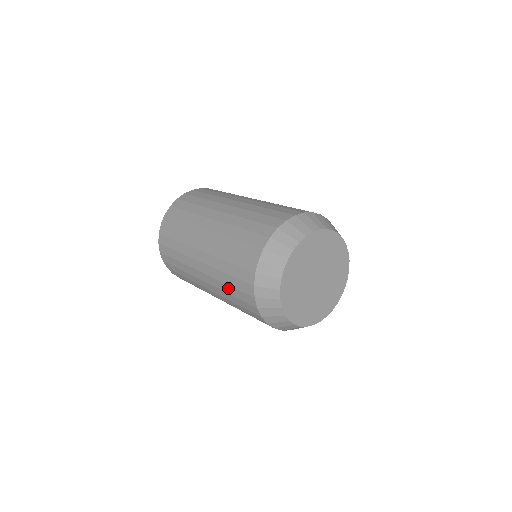
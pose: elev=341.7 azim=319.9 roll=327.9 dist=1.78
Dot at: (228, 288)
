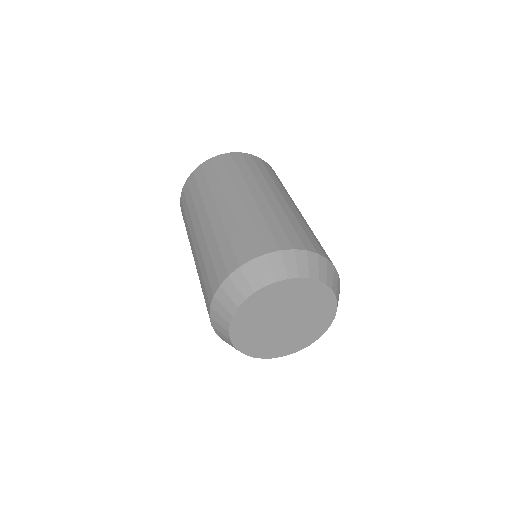
Dot at: occluded
